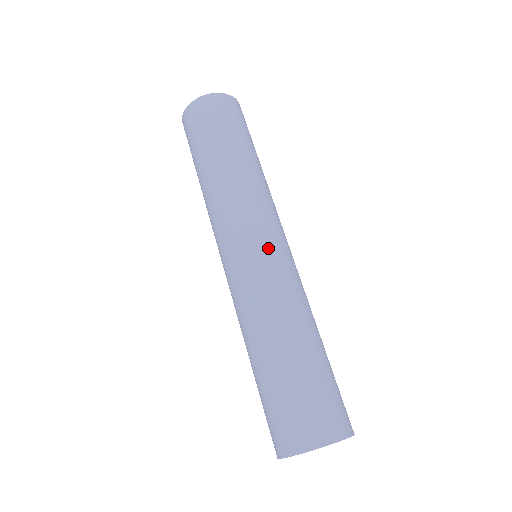
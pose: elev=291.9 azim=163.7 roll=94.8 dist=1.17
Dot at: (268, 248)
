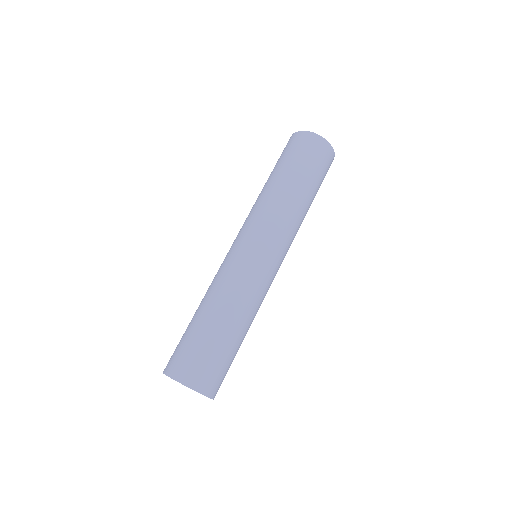
Dot at: (246, 250)
